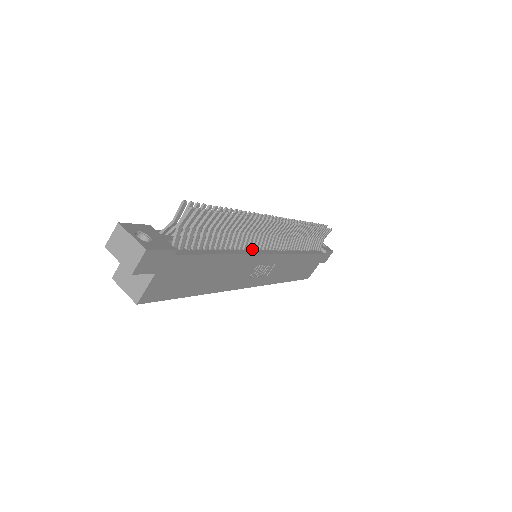
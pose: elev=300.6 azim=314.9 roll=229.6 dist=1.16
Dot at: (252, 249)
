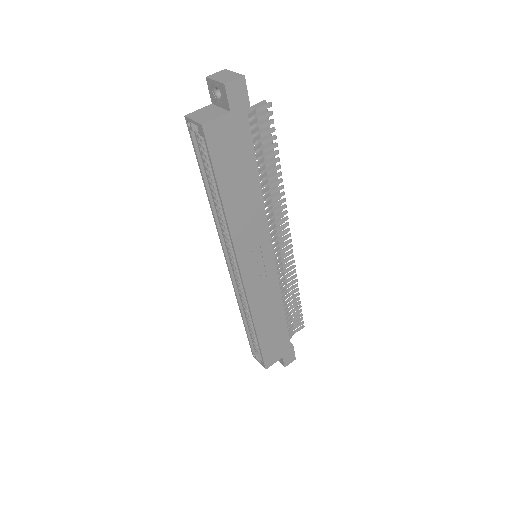
Dot at: occluded
